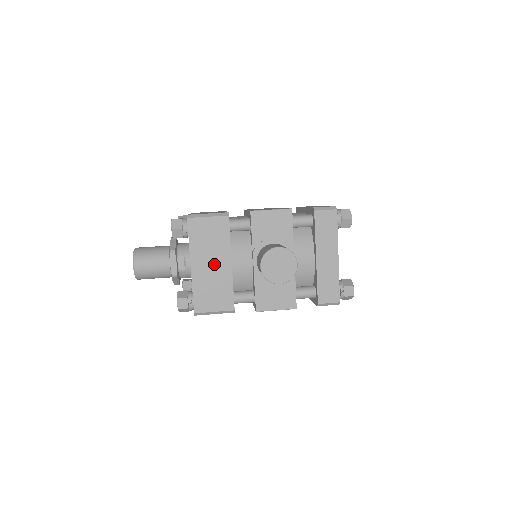
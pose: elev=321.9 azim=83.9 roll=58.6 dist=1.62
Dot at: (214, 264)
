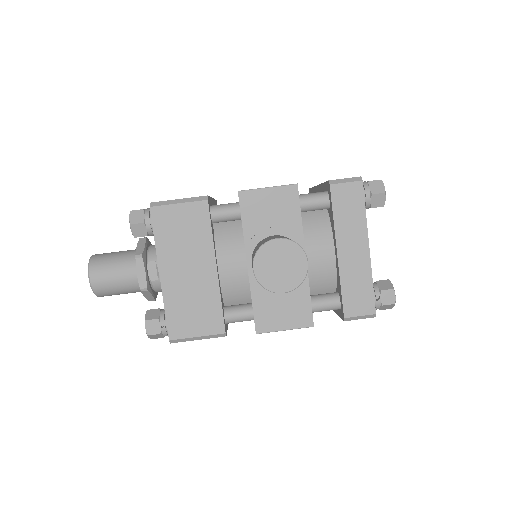
Dot at: (192, 270)
